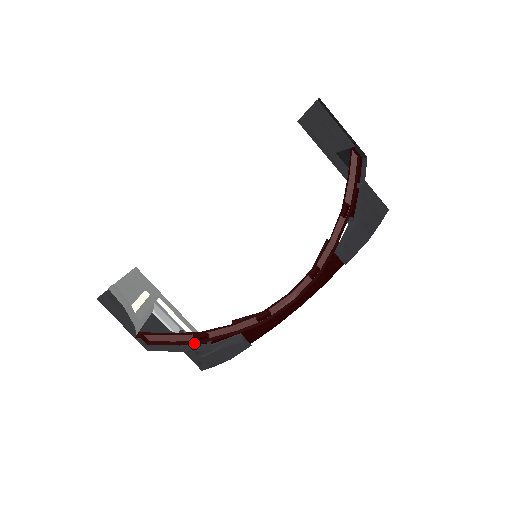
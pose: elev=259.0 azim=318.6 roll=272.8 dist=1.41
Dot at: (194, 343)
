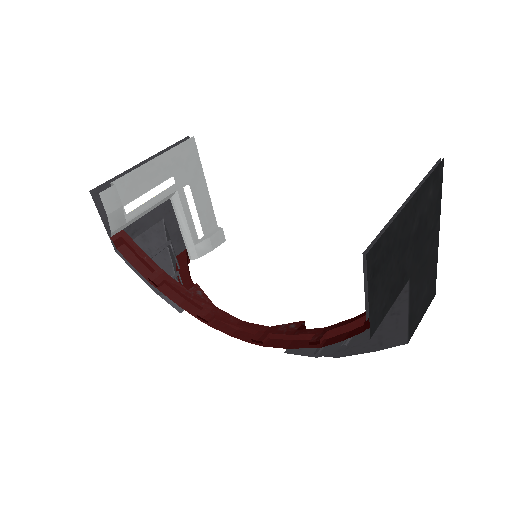
Dot at: (149, 278)
